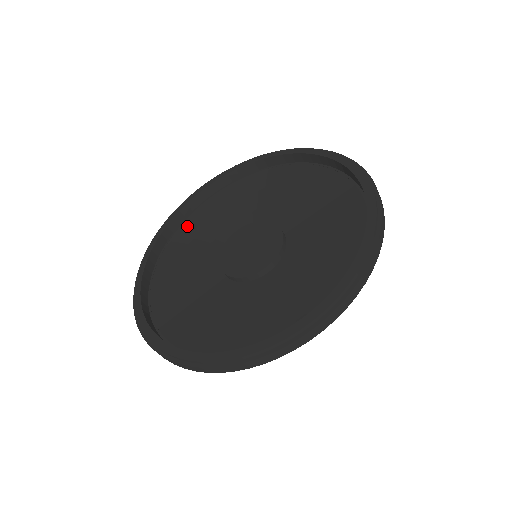
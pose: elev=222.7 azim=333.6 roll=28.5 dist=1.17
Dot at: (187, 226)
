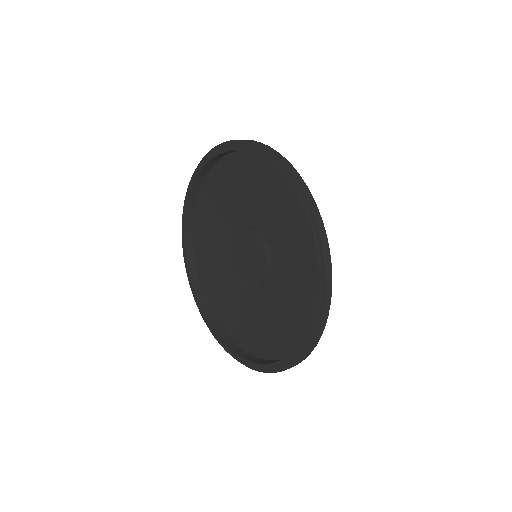
Dot at: (205, 194)
